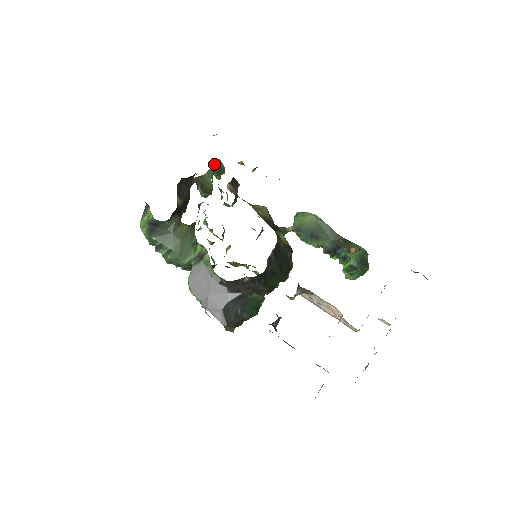
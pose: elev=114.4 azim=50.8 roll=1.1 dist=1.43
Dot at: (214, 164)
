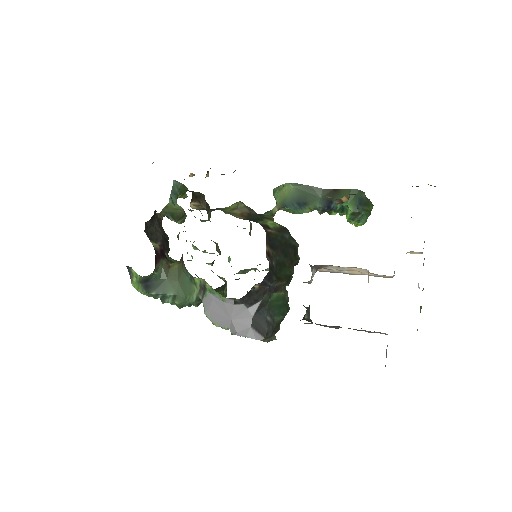
Dot at: (172, 188)
